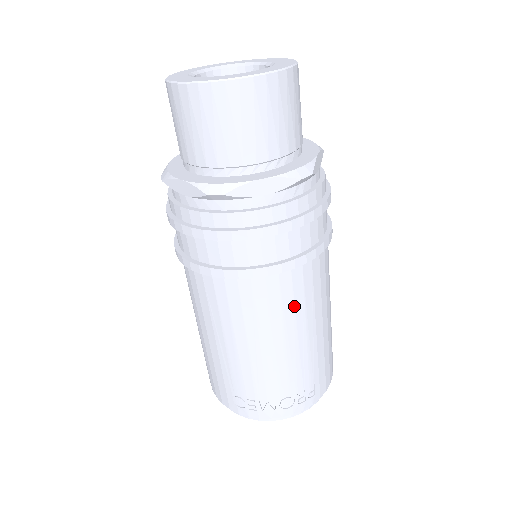
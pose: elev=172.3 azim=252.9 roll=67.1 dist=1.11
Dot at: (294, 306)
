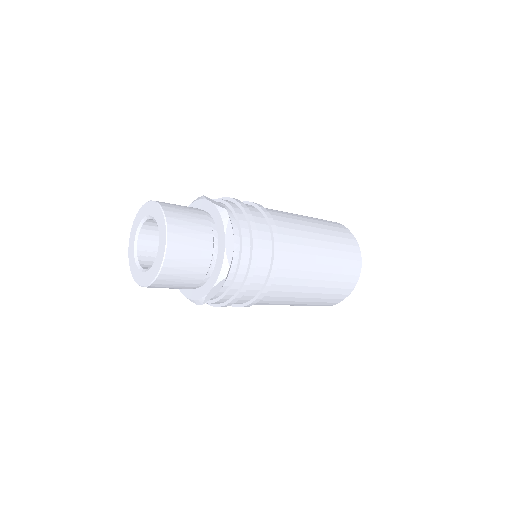
Dot at: occluded
